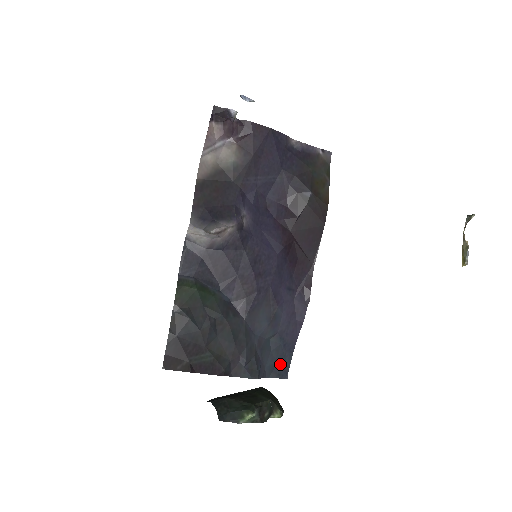
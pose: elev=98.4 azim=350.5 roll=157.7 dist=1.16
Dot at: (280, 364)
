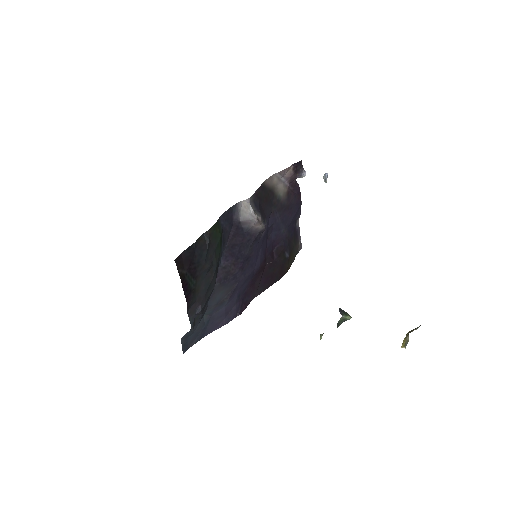
Dot at: (191, 338)
